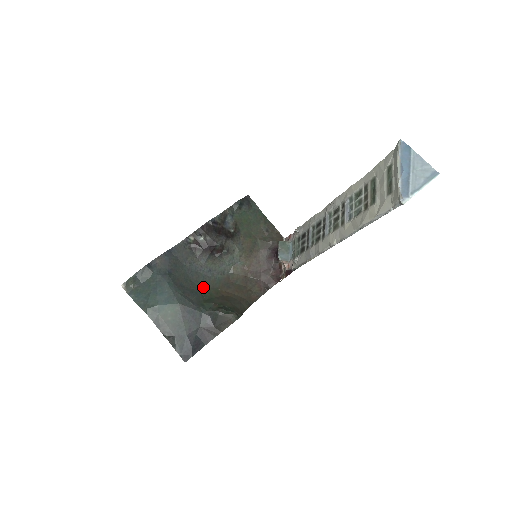
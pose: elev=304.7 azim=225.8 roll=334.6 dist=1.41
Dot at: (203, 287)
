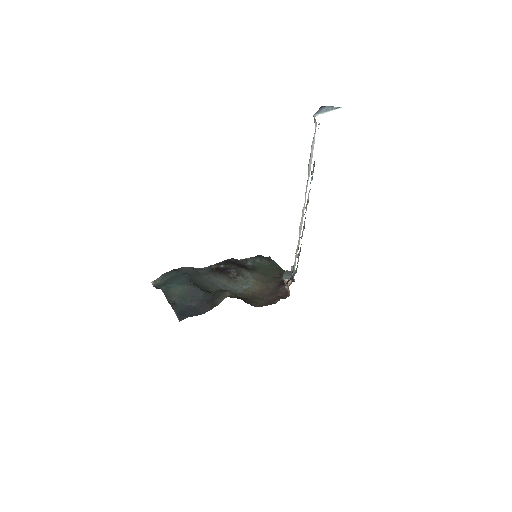
Dot at: occluded
